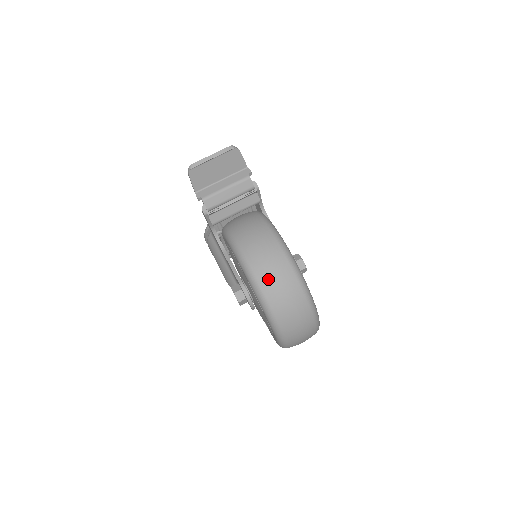
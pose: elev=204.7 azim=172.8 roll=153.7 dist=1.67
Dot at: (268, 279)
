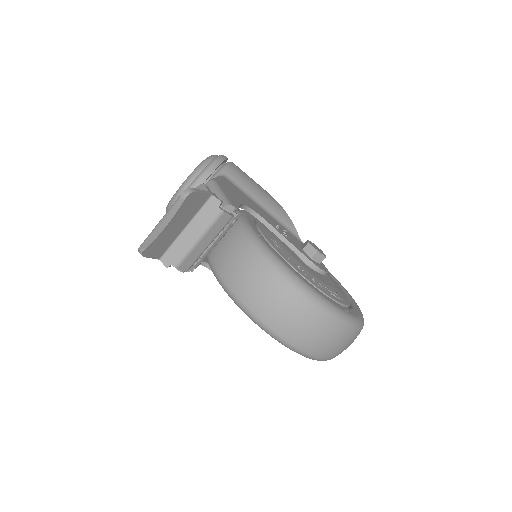
Dot at: (308, 342)
